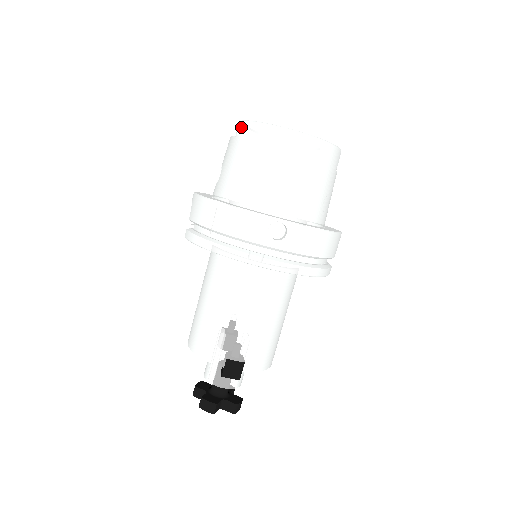
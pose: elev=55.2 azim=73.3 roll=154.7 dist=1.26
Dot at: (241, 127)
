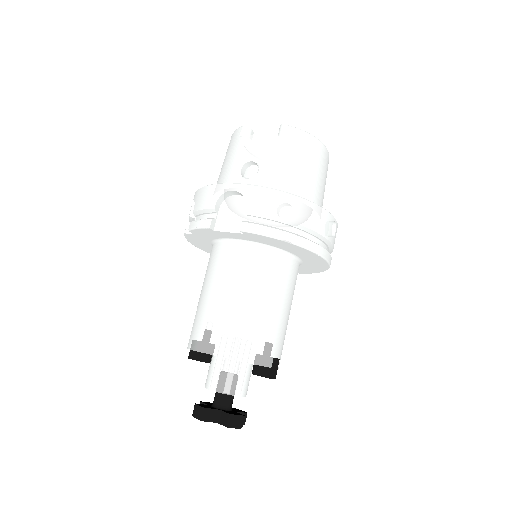
Dot at: (285, 130)
